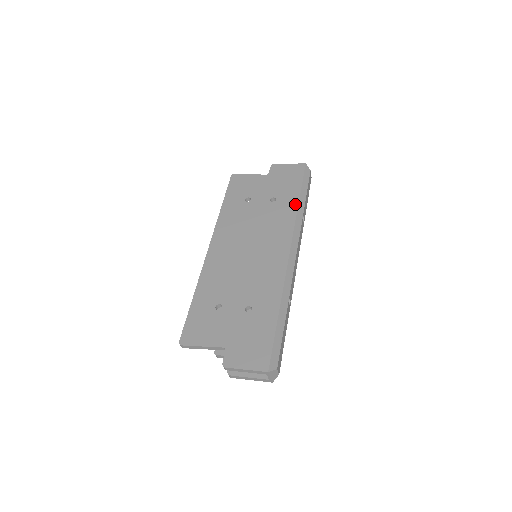
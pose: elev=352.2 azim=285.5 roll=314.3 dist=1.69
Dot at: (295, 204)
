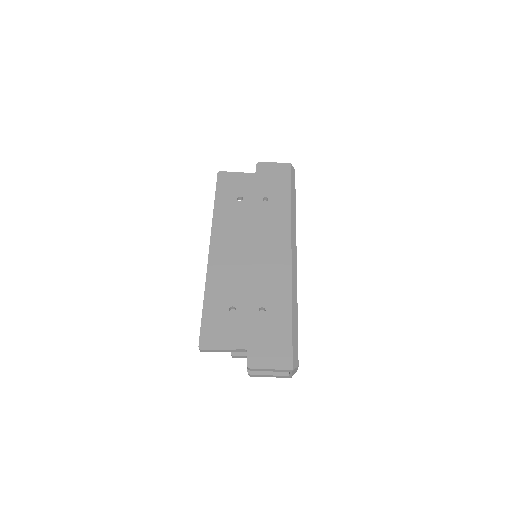
Dot at: (288, 204)
